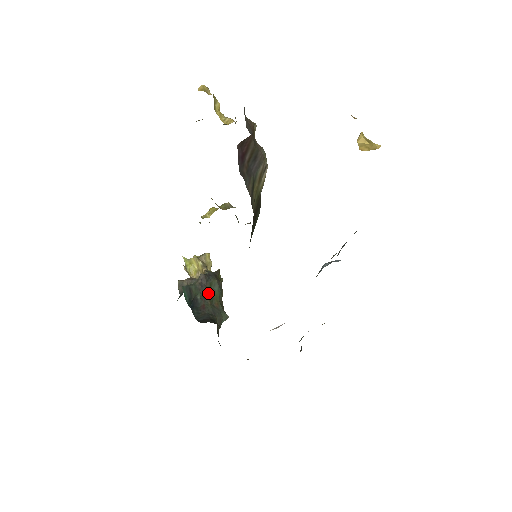
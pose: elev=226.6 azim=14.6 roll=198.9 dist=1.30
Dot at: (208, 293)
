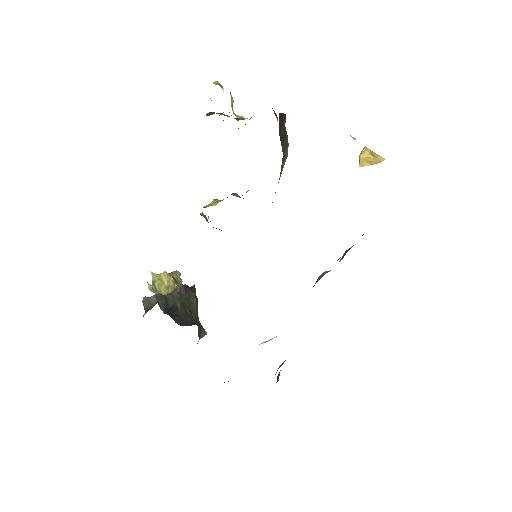
Dot at: (187, 303)
